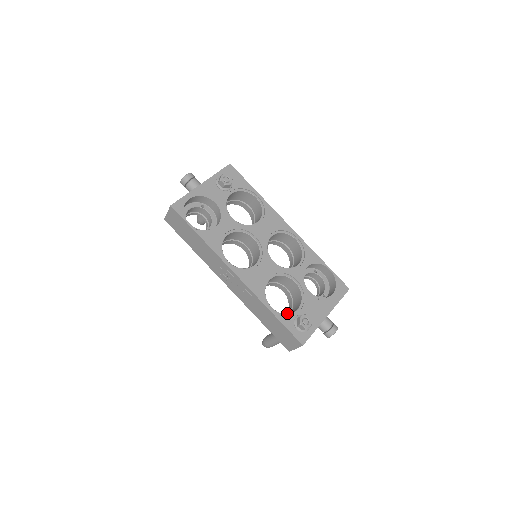
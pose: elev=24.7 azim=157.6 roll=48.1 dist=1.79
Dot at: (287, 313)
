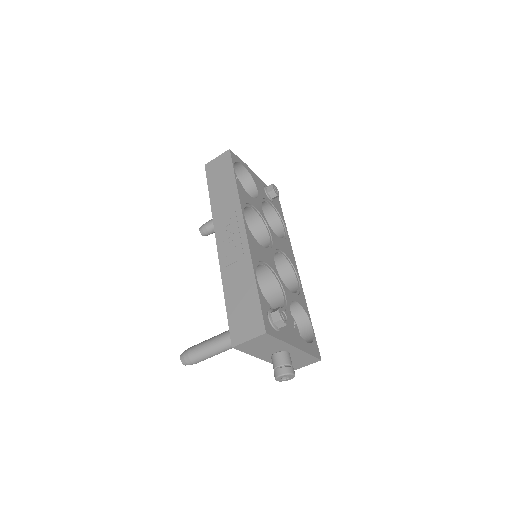
Dot at: occluded
